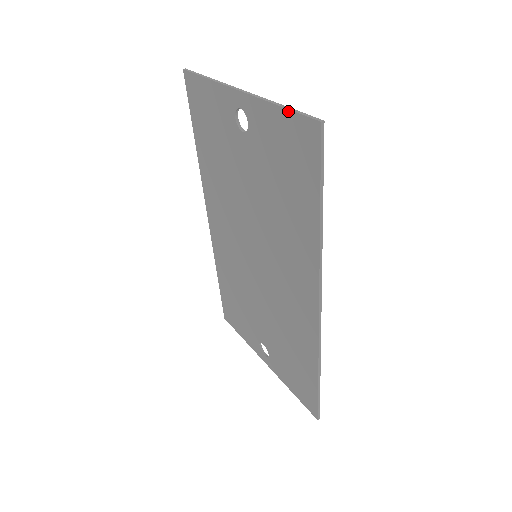
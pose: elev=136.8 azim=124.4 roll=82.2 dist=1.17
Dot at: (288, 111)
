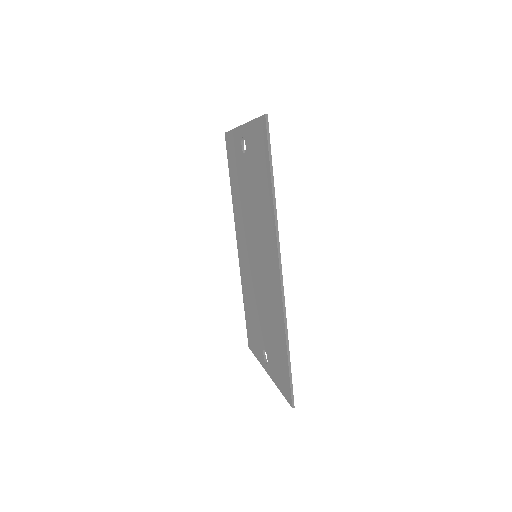
Dot at: (256, 120)
